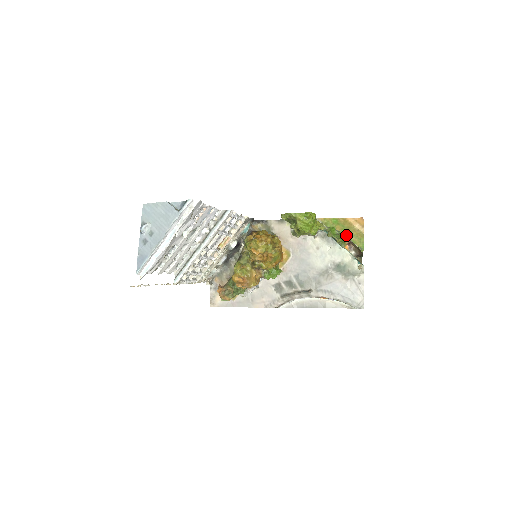
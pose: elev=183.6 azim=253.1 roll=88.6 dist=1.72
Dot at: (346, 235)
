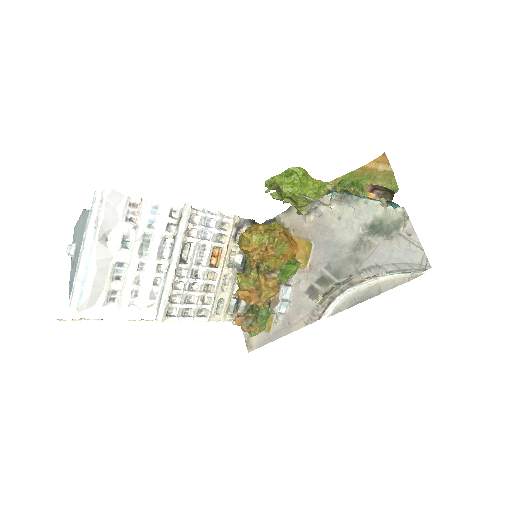
Dot at: occluded
